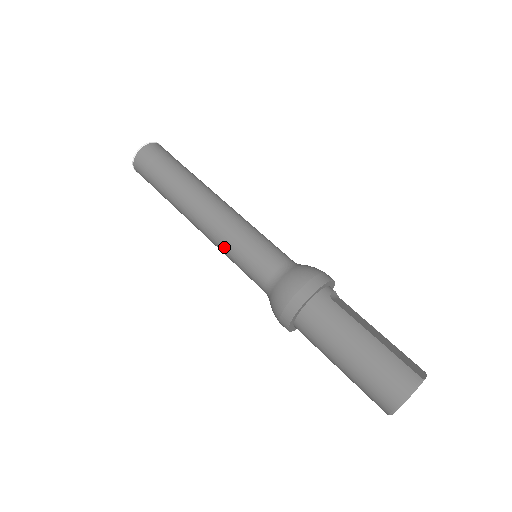
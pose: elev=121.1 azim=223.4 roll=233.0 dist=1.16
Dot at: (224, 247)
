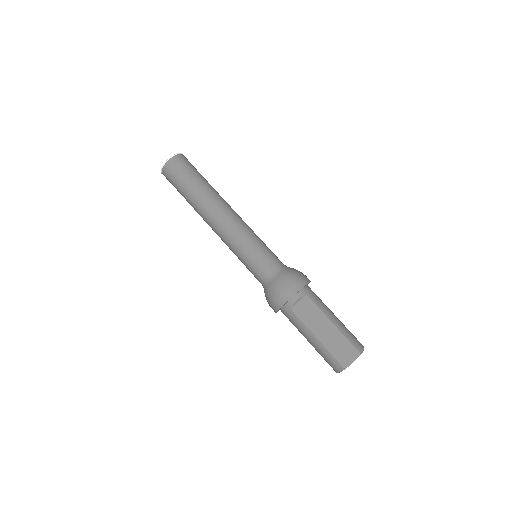
Dot at: occluded
